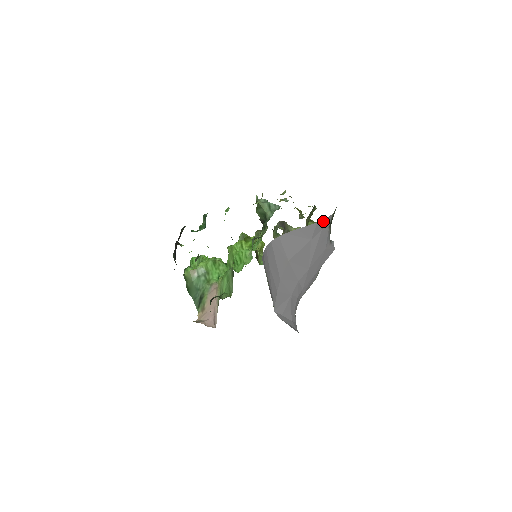
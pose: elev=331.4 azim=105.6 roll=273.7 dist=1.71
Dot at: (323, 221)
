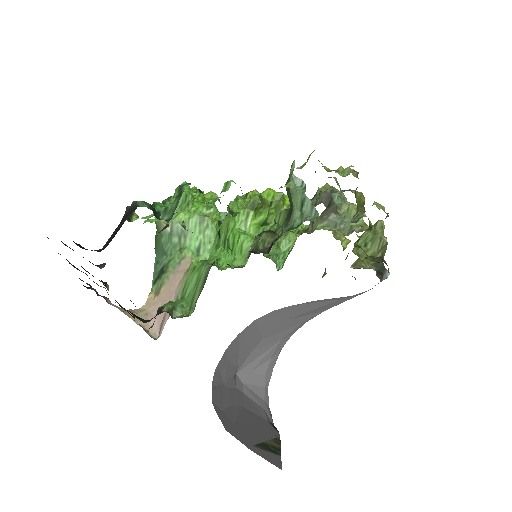
Dot at: occluded
